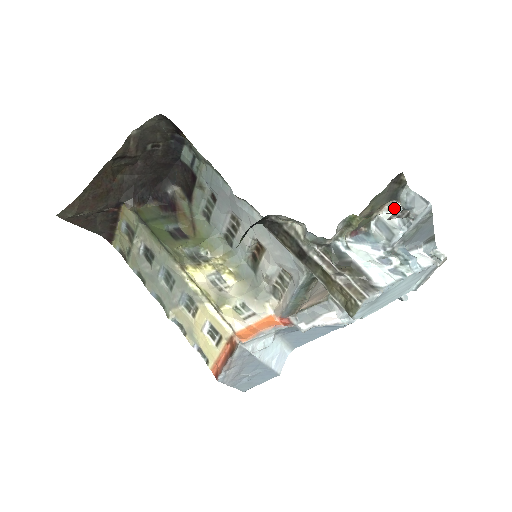
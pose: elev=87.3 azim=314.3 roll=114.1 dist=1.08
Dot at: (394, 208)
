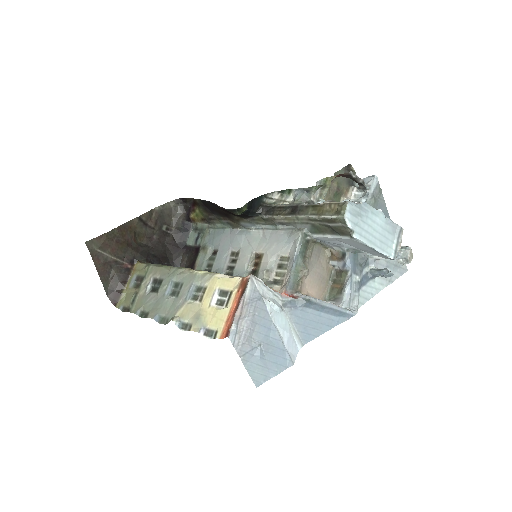
Dot at: (354, 197)
